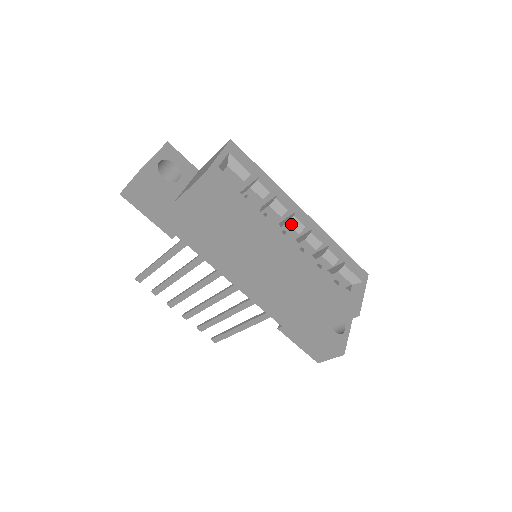
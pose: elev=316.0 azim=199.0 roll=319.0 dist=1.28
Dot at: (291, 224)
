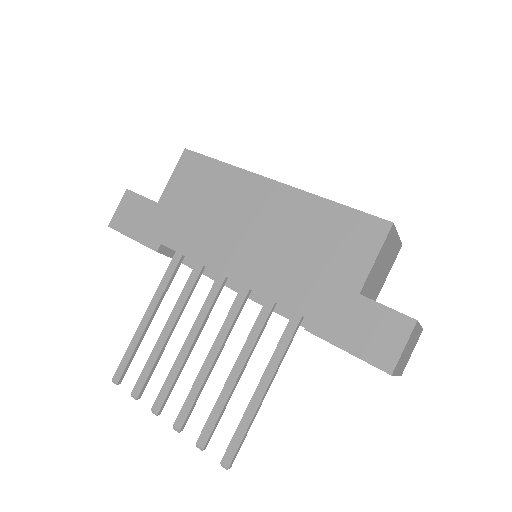
Dot at: occluded
